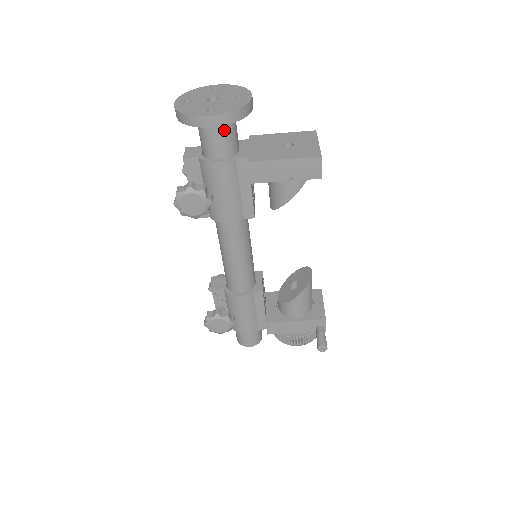
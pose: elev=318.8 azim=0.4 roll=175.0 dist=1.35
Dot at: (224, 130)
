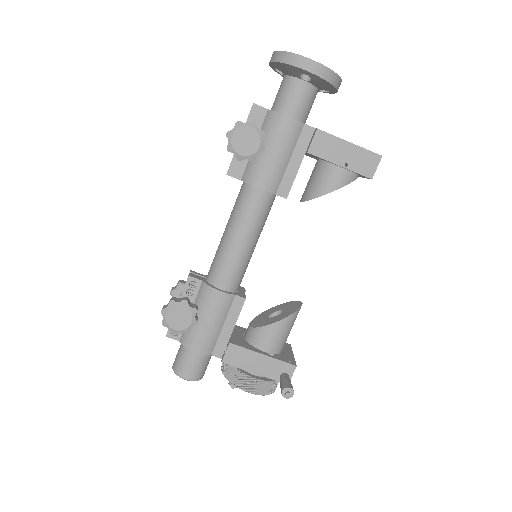
Dot at: (308, 92)
